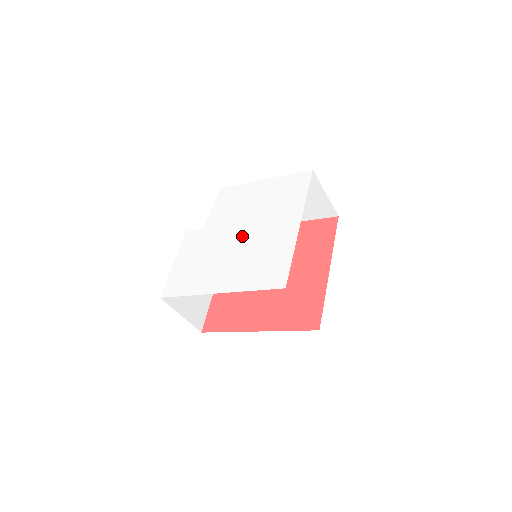
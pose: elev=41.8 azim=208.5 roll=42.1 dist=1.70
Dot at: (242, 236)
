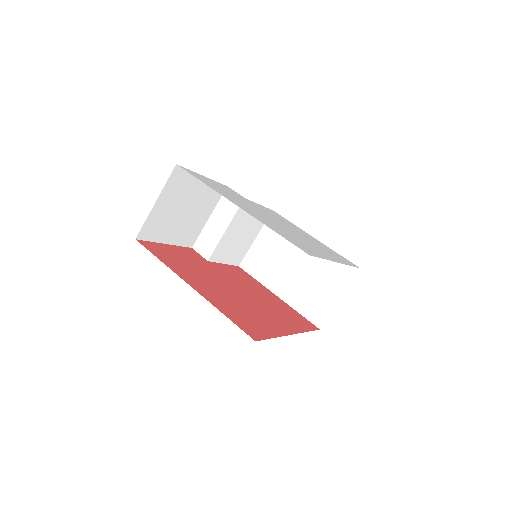
Dot at: (280, 224)
